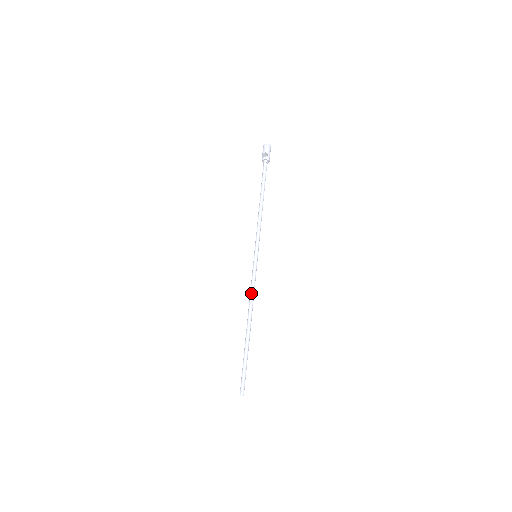
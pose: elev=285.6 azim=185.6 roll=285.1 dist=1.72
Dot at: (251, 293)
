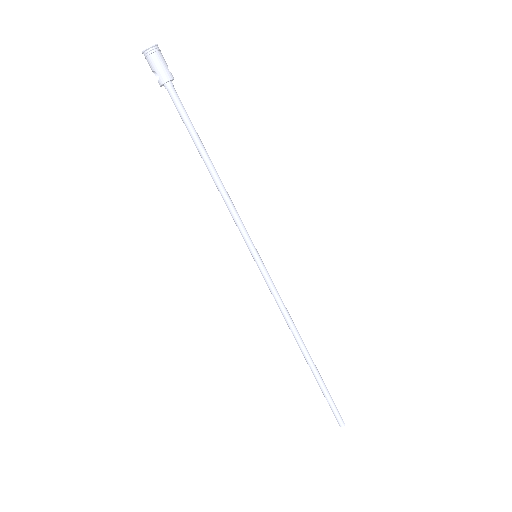
Dot at: occluded
